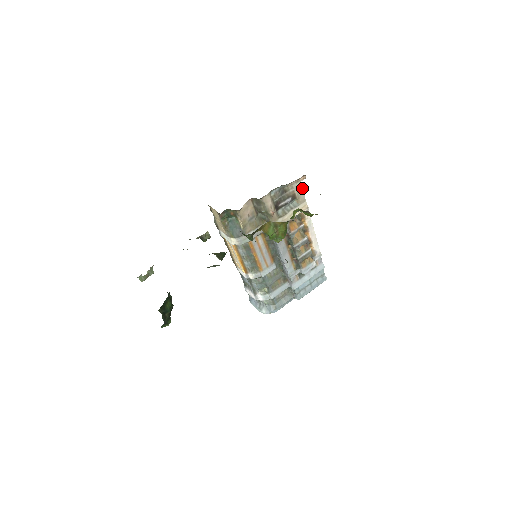
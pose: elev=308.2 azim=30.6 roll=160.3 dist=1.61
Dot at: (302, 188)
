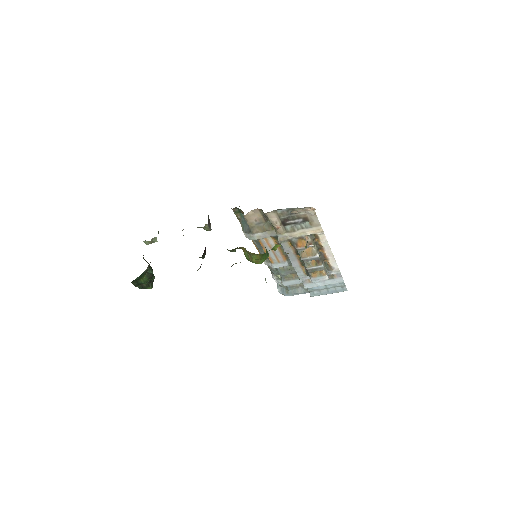
Dot at: occluded
